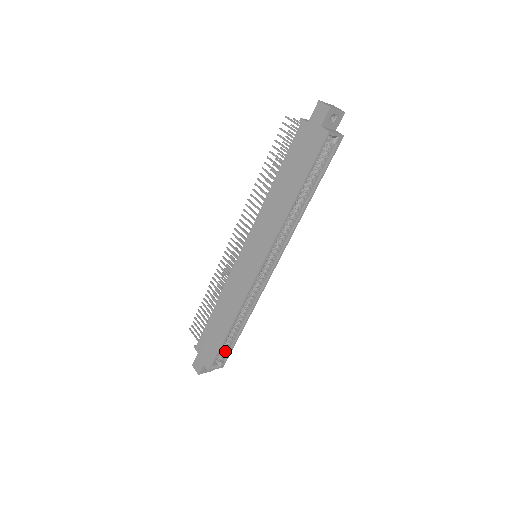
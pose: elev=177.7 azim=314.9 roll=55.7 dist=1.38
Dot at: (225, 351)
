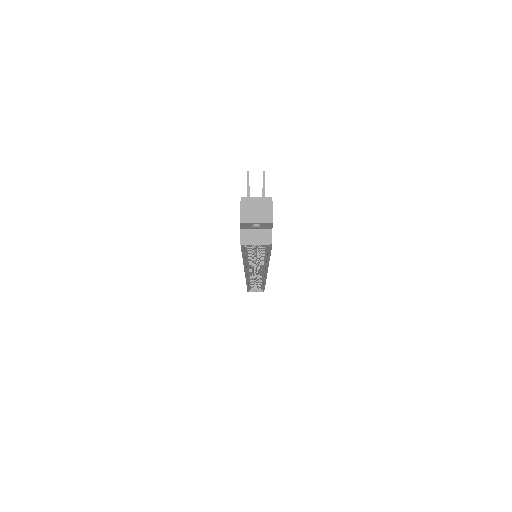
Dot at: (259, 288)
